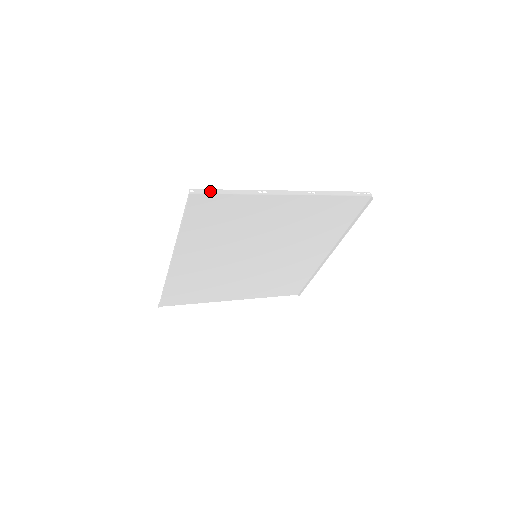
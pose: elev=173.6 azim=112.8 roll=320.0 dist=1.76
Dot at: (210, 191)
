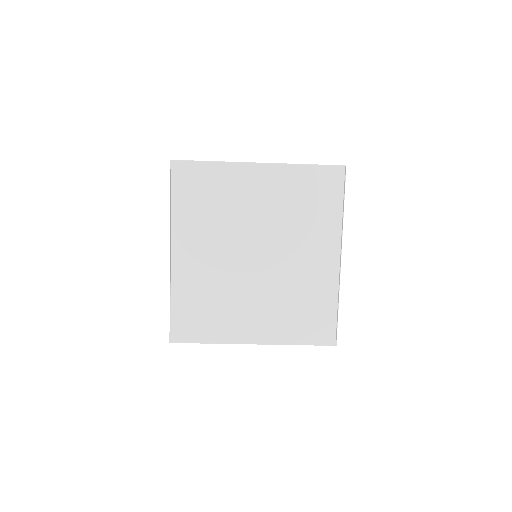
Dot at: (189, 160)
